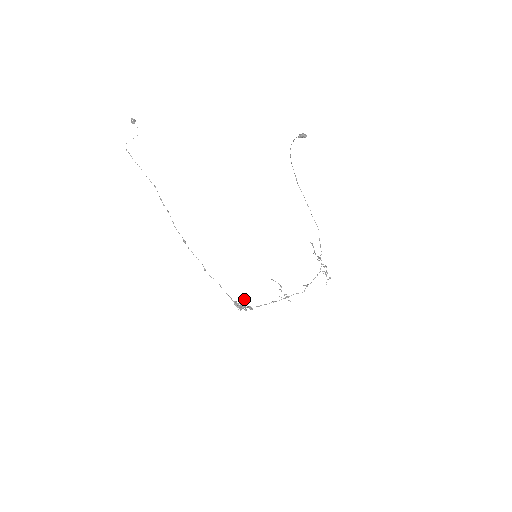
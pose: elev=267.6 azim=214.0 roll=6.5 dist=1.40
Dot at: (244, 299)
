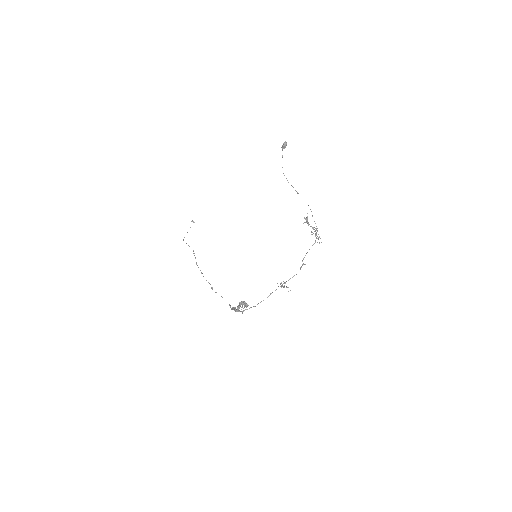
Dot at: (242, 301)
